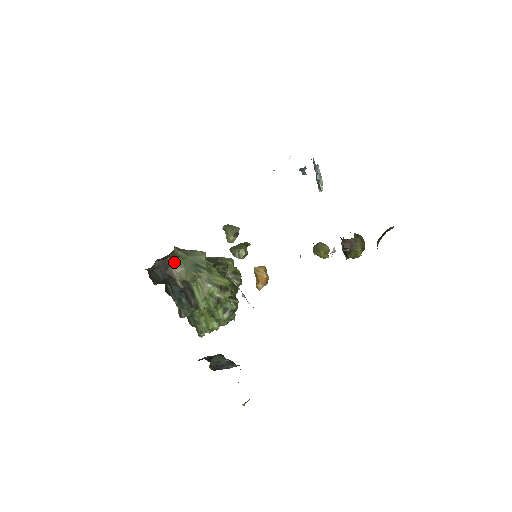
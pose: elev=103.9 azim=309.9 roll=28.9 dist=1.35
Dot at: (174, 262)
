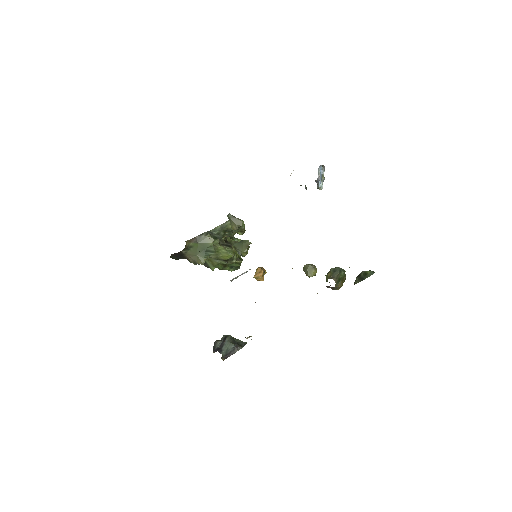
Dot at: (187, 251)
